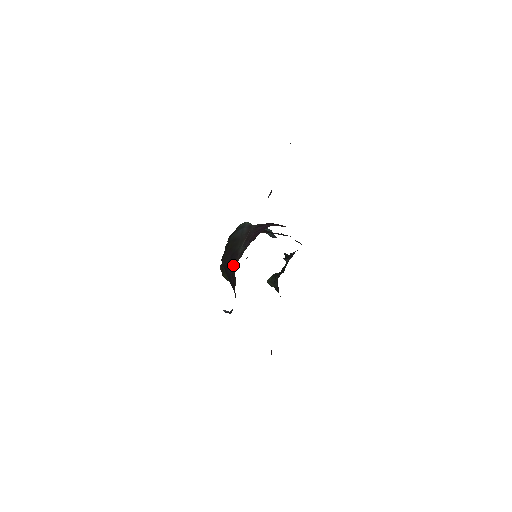
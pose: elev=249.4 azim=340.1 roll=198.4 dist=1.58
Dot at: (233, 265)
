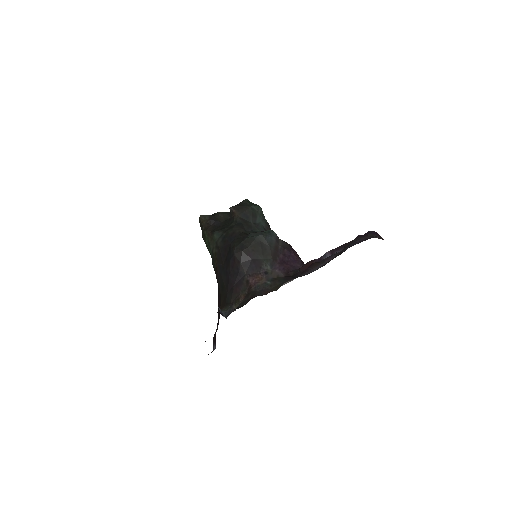
Dot at: (250, 273)
